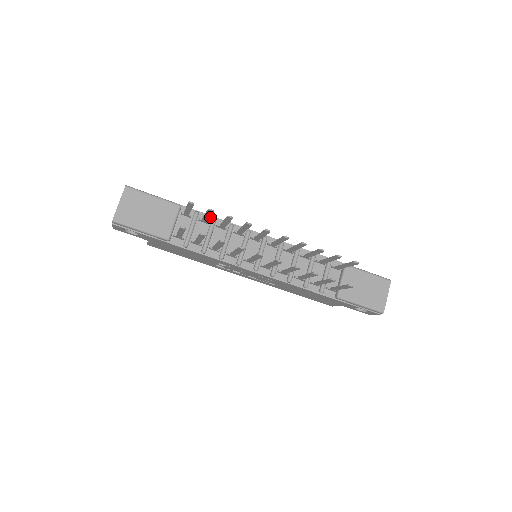
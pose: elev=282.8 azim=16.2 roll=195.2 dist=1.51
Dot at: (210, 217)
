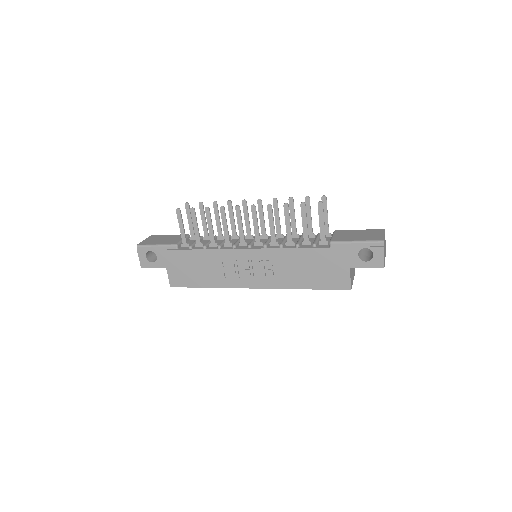
Dot at: occluded
